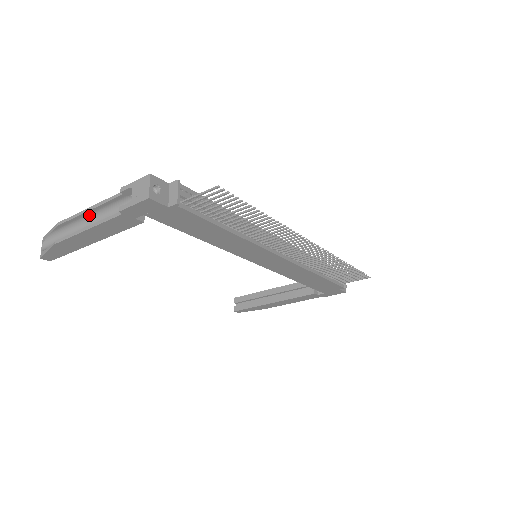
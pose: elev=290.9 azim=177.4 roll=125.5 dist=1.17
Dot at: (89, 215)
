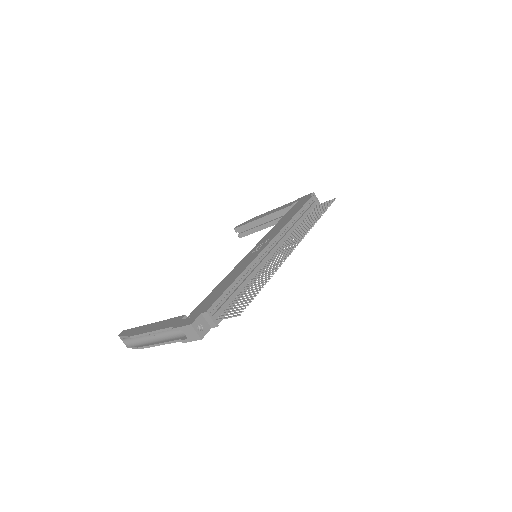
Dot at: occluded
